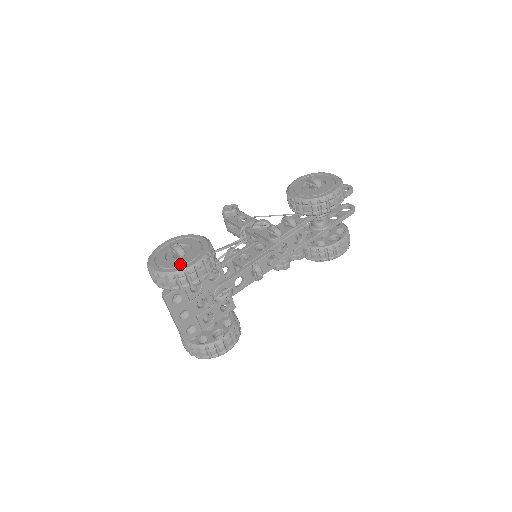
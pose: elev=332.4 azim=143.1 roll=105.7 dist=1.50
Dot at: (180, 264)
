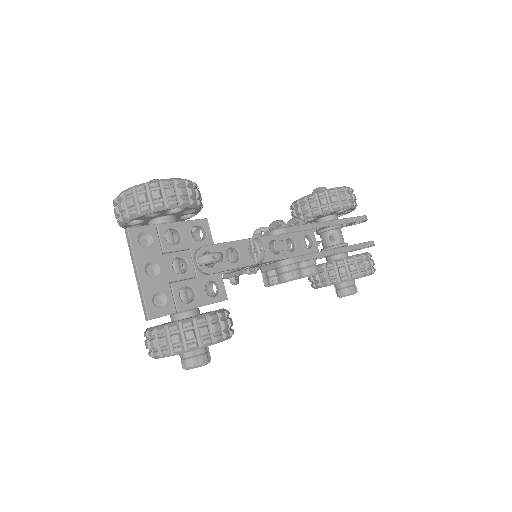
Dot at: occluded
